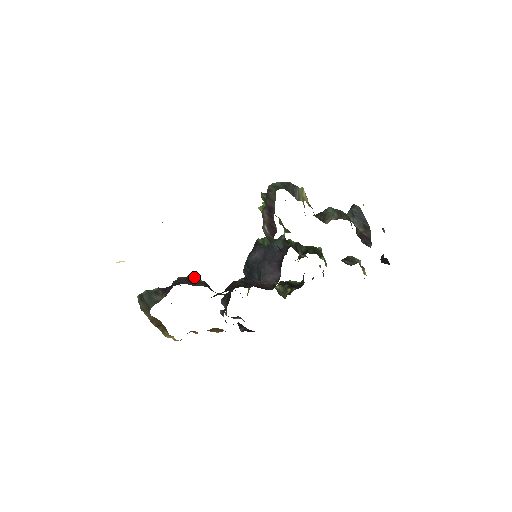
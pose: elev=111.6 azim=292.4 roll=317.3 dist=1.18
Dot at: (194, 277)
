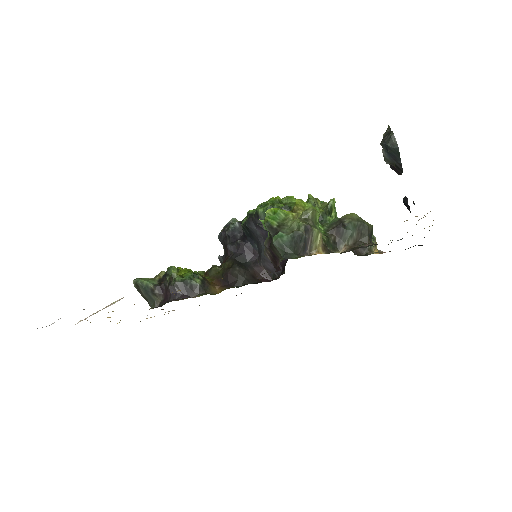
Dot at: (190, 281)
